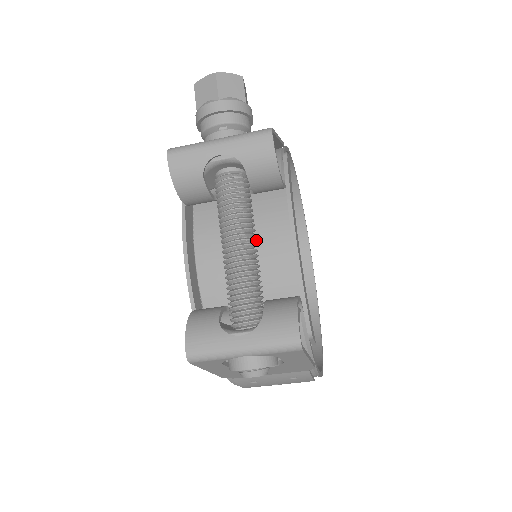
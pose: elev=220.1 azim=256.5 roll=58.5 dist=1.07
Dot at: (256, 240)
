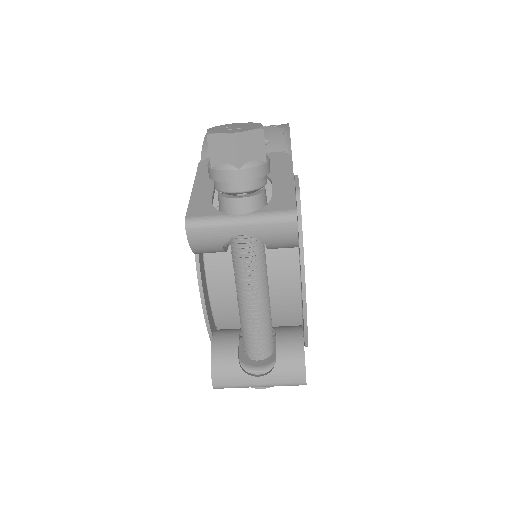
Dot at: (268, 286)
